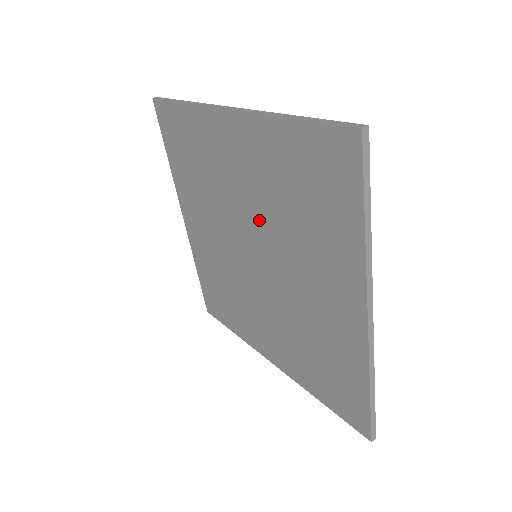
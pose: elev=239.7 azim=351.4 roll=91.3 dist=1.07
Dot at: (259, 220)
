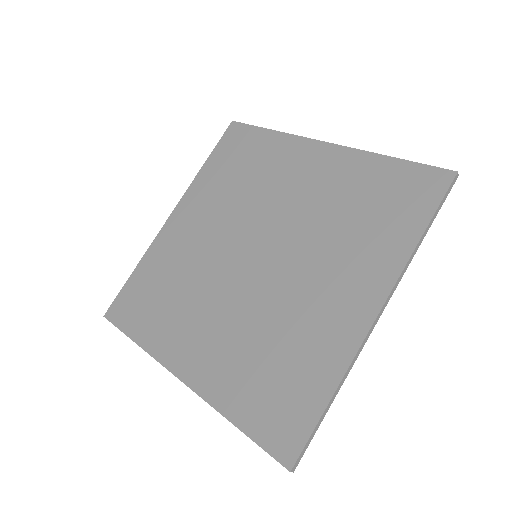
Dot at: (293, 222)
